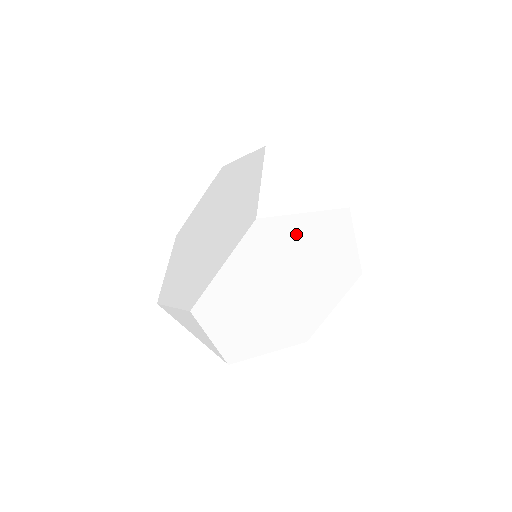
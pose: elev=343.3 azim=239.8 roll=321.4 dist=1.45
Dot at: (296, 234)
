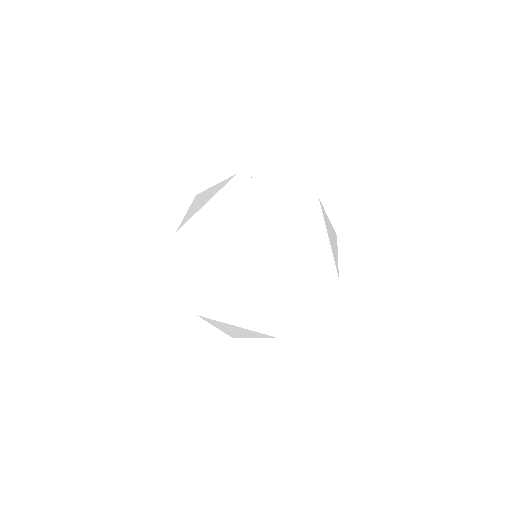
Dot at: occluded
